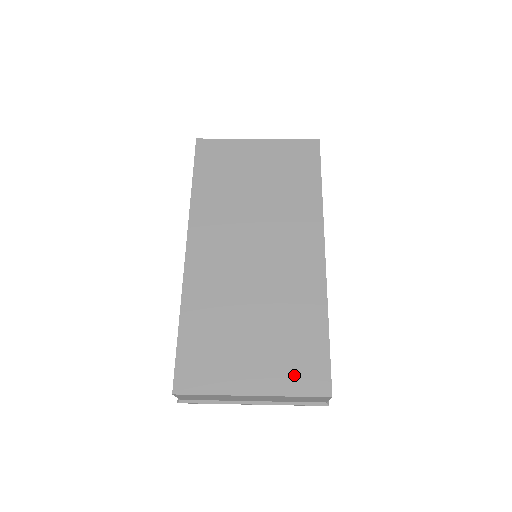
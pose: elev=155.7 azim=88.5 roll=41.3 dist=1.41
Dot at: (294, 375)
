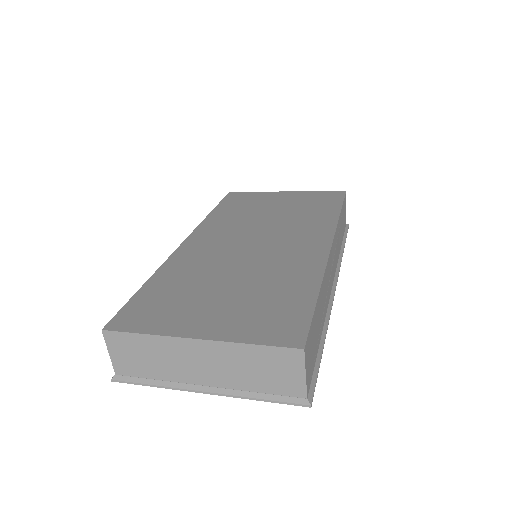
Dot at: (259, 326)
